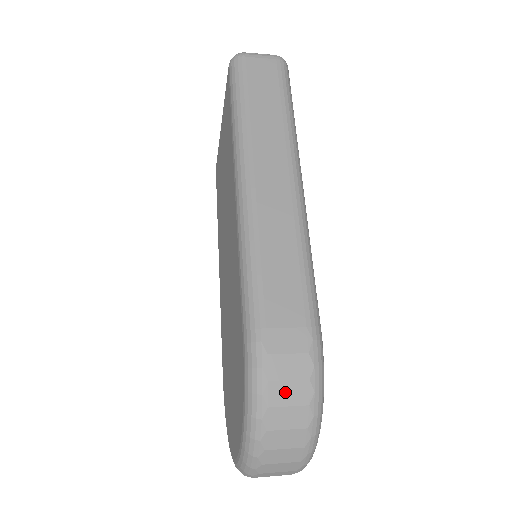
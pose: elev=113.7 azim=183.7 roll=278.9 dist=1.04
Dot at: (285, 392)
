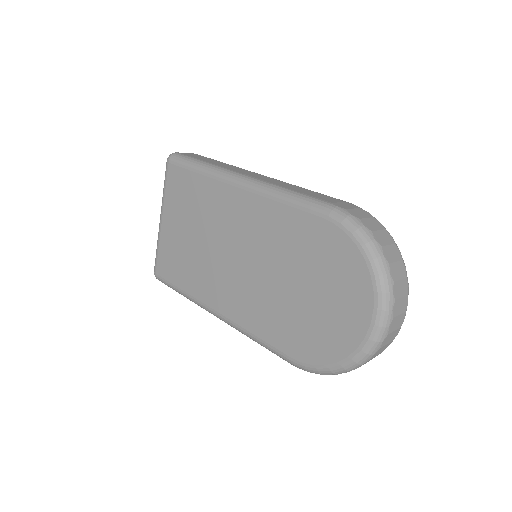
Dot at: (370, 223)
